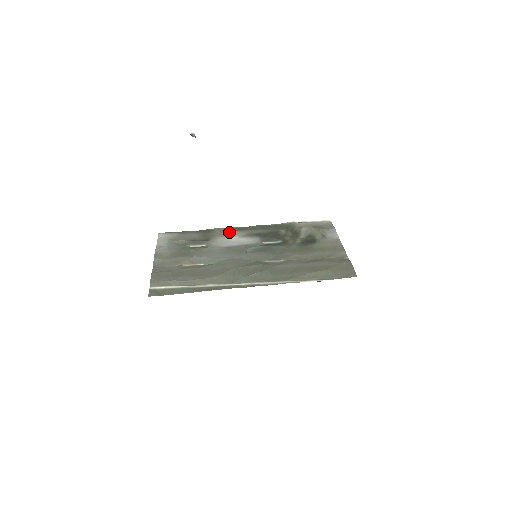
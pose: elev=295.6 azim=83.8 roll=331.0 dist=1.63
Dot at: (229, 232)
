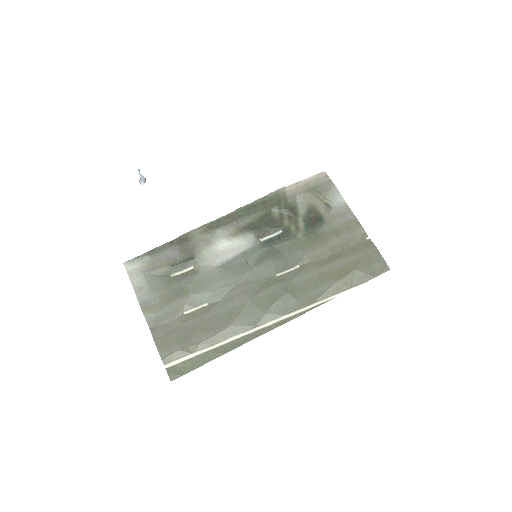
Dot at: (211, 233)
